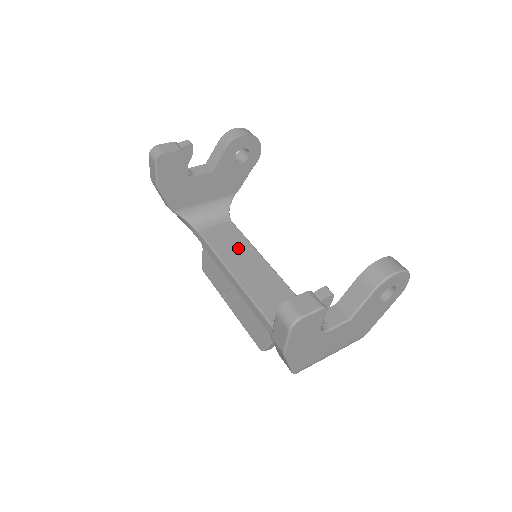
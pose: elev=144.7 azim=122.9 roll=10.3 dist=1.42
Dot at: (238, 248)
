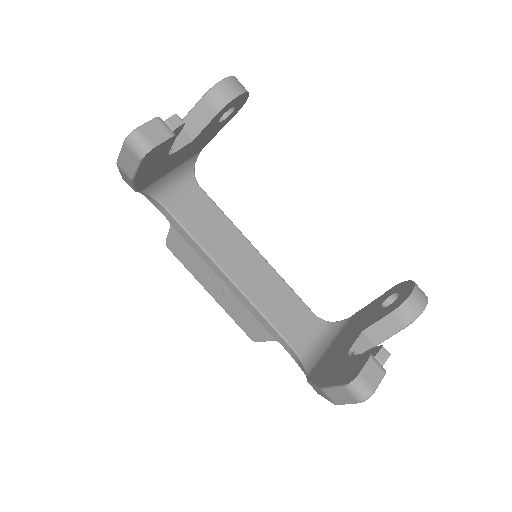
Dot at: (219, 230)
